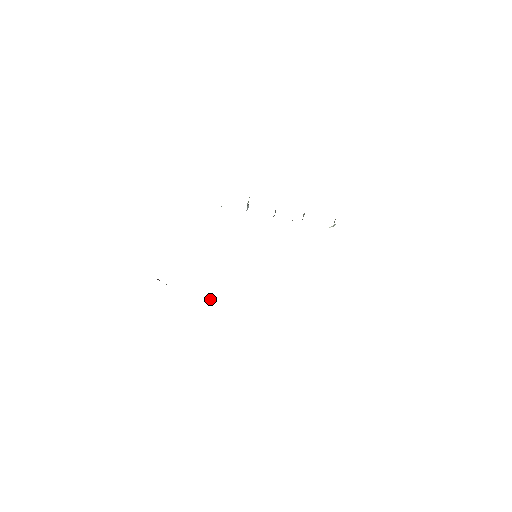
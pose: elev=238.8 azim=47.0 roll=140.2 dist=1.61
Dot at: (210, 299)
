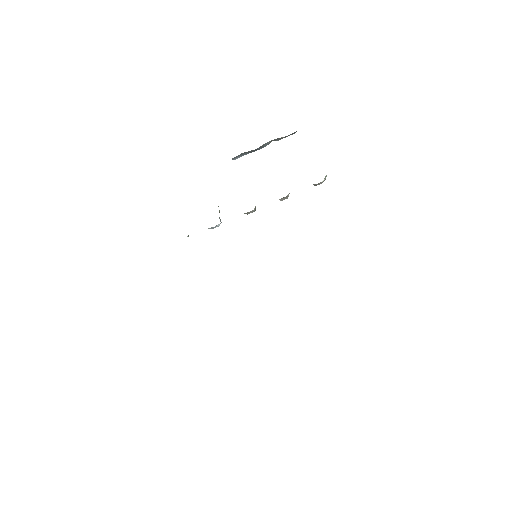
Dot at: occluded
